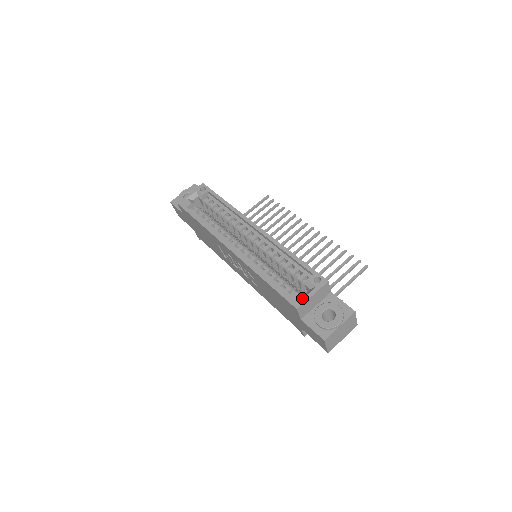
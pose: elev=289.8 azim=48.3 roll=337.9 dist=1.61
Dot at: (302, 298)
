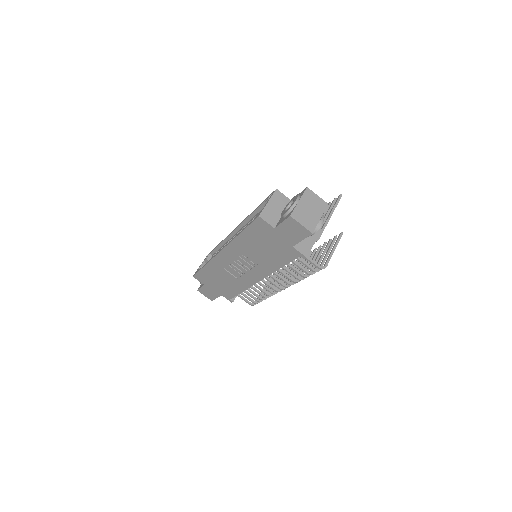
Dot at: (261, 210)
